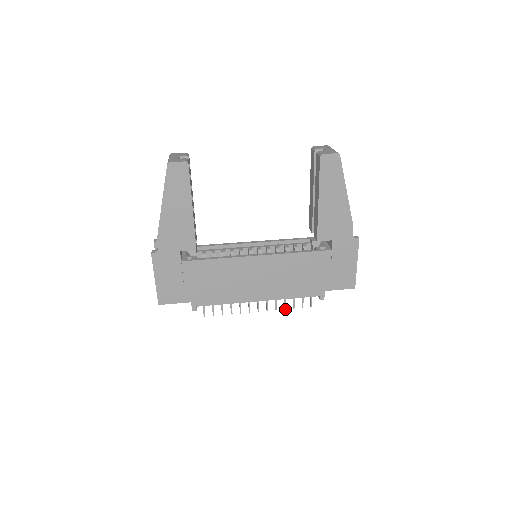
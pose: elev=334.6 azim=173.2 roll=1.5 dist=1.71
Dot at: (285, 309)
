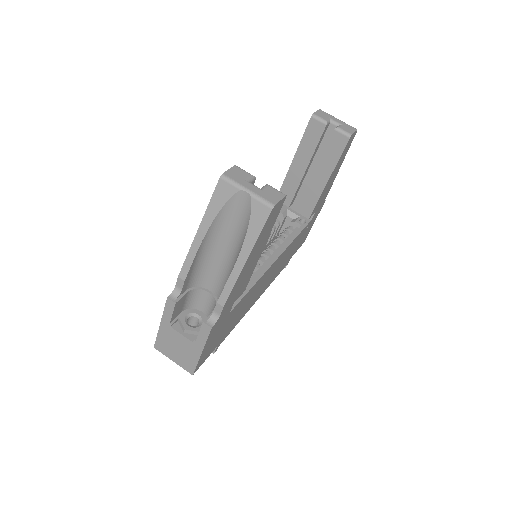
Dot at: occluded
